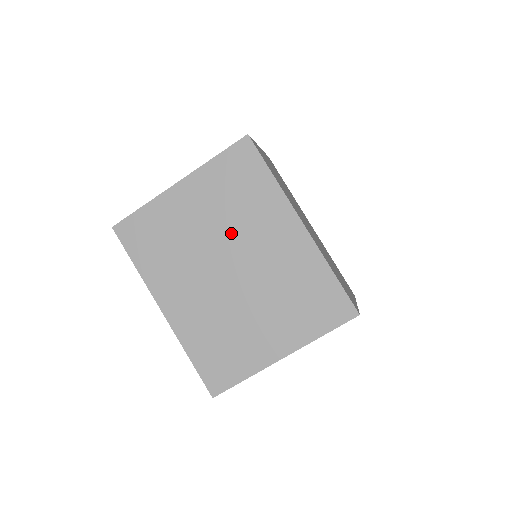
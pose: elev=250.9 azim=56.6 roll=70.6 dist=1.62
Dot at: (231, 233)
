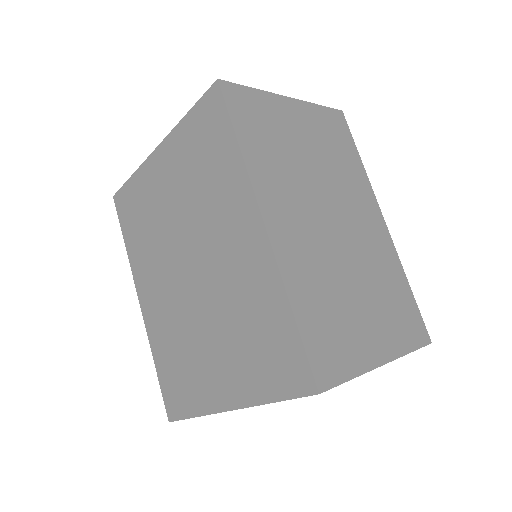
Dot at: (194, 223)
